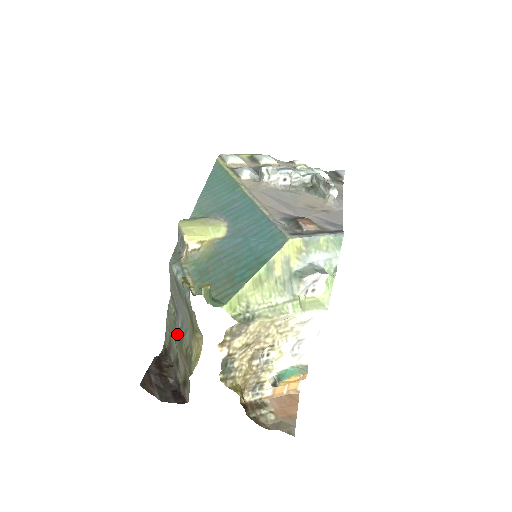
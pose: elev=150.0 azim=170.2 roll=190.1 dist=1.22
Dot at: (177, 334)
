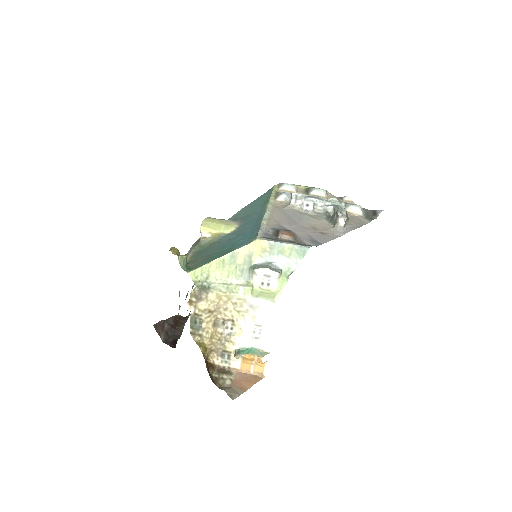
Dot at: occluded
